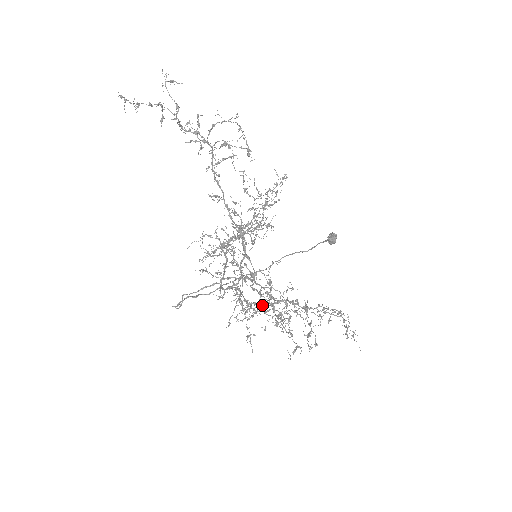
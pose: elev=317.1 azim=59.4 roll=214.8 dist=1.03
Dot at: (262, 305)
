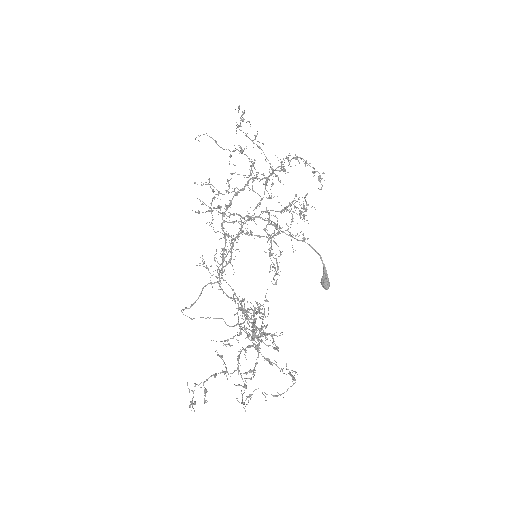
Dot at: (243, 232)
